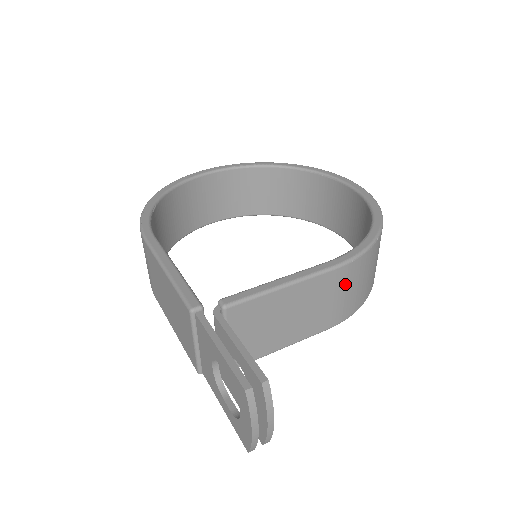
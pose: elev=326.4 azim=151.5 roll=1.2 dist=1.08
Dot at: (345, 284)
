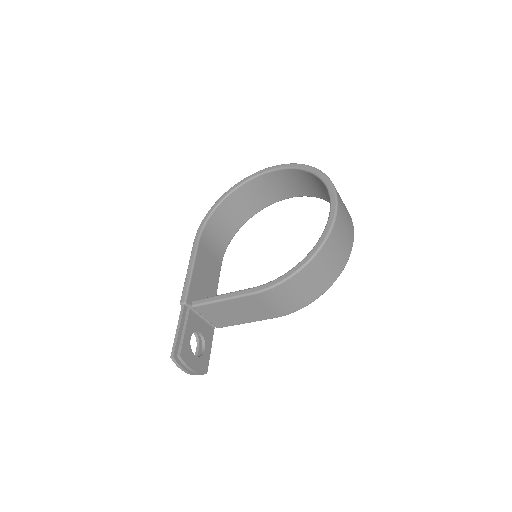
Dot at: (270, 300)
